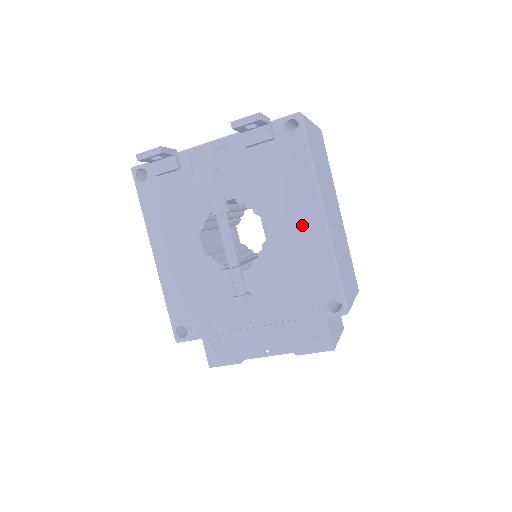
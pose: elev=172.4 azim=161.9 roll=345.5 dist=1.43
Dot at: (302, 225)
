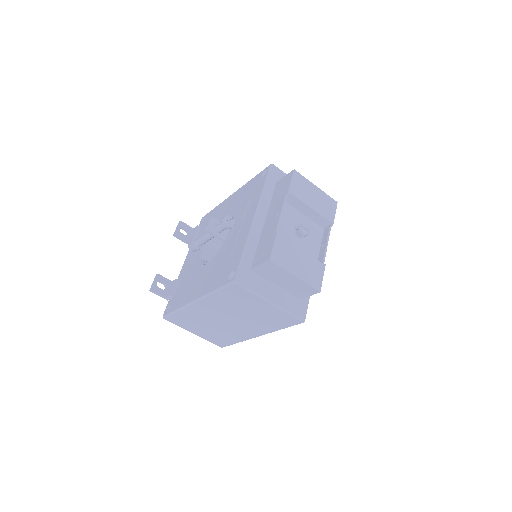
Dot at: (230, 203)
